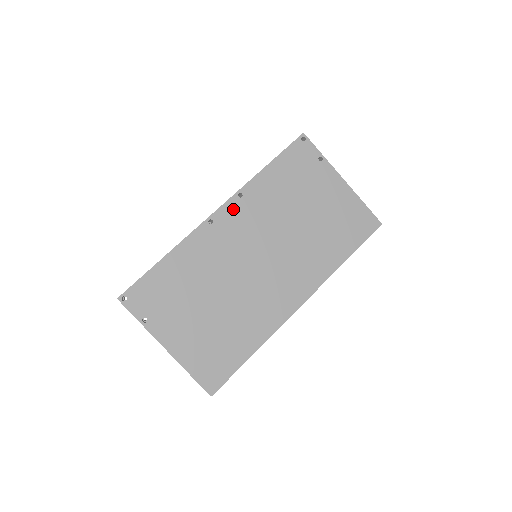
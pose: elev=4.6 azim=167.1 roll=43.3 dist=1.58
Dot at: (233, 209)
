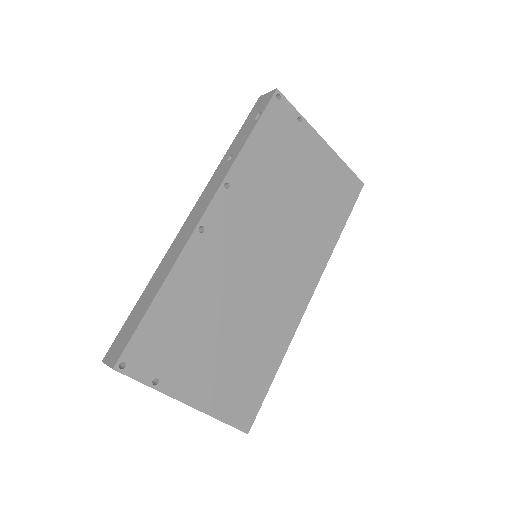
Dot at: (223, 206)
